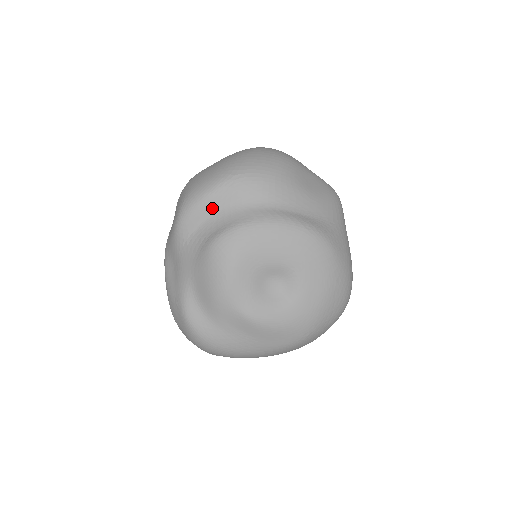
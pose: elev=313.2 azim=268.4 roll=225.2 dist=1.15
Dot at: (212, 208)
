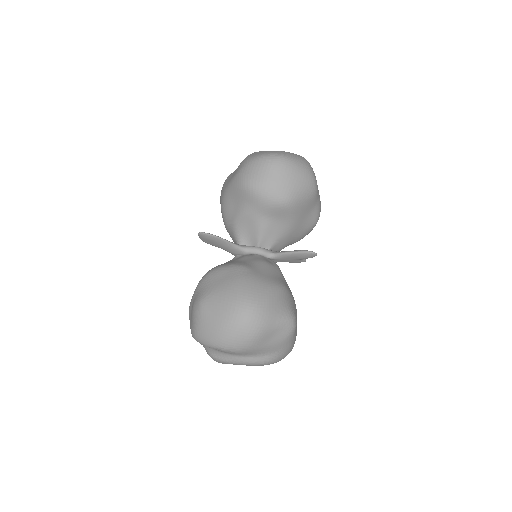
Dot at: occluded
